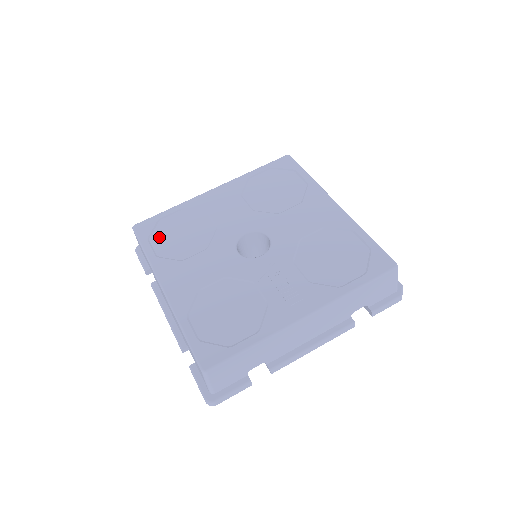
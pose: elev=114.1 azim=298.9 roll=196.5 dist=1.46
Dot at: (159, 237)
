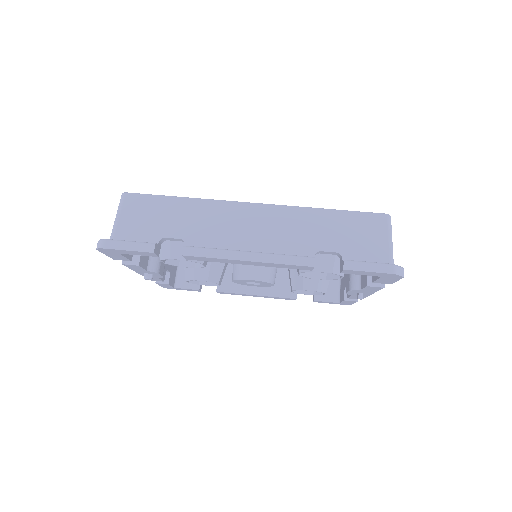
Dot at: occluded
